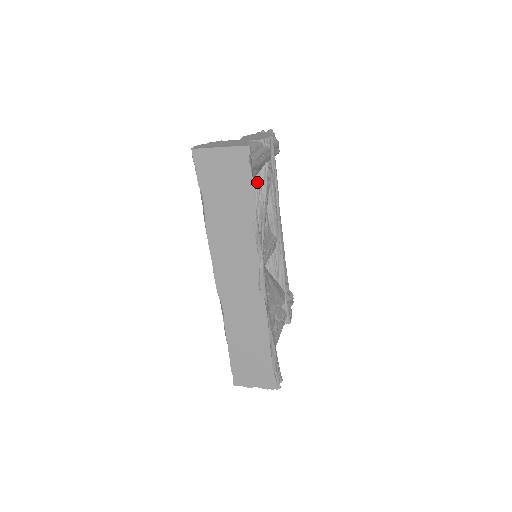
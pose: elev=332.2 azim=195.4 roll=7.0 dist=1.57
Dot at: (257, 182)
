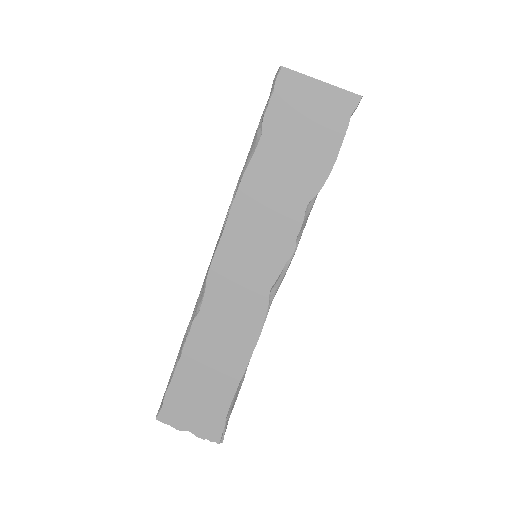
Dot at: occluded
